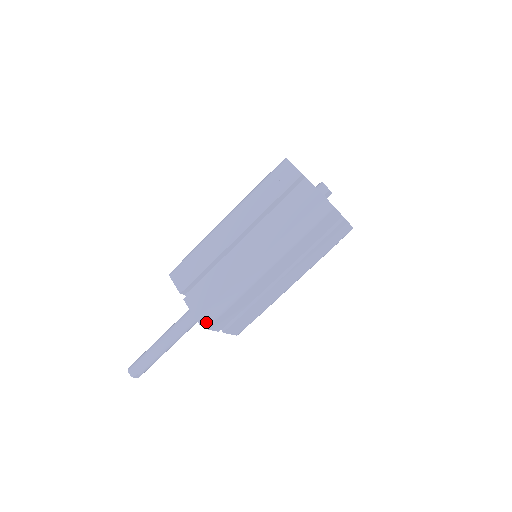
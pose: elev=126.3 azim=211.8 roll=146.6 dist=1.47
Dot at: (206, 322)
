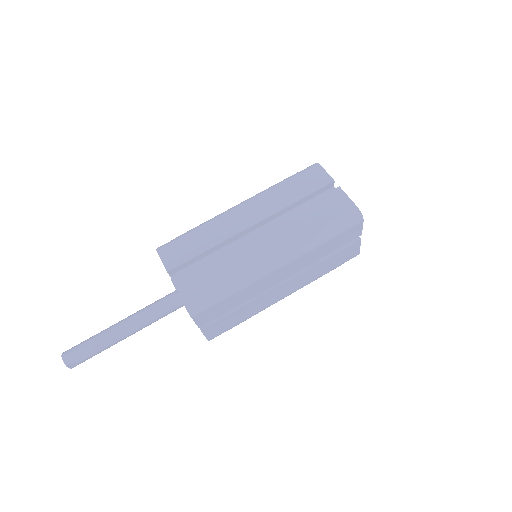
Dot at: (195, 309)
